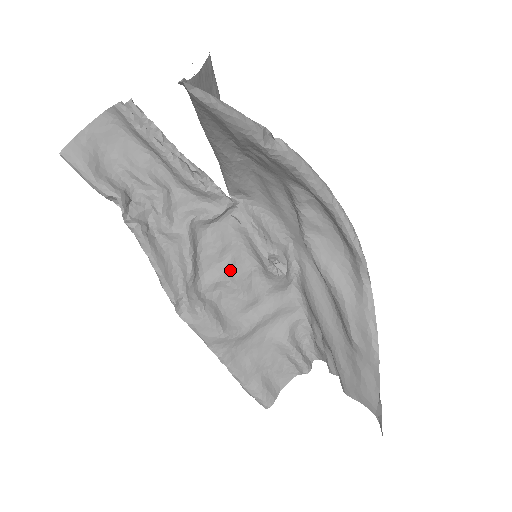
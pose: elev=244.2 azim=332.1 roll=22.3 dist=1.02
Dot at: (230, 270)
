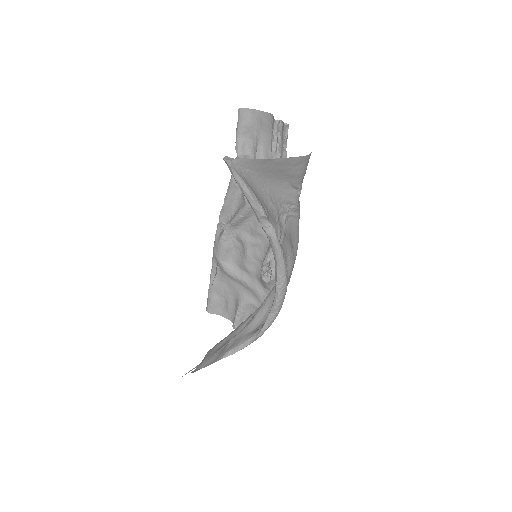
Dot at: (252, 245)
